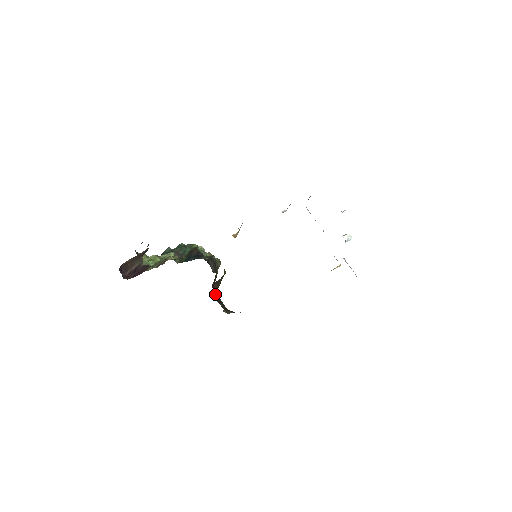
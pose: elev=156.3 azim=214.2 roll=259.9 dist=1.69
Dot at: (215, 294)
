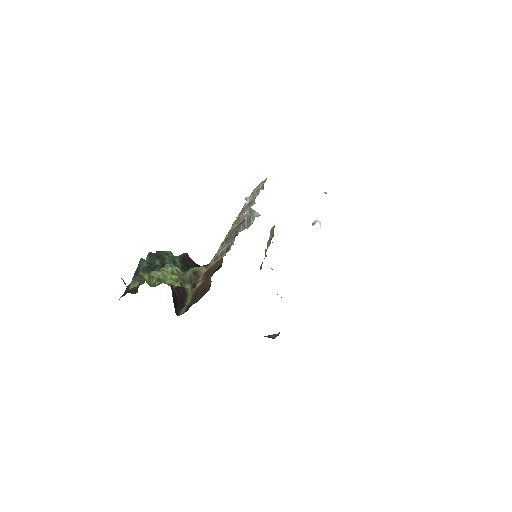
Dot at: occluded
